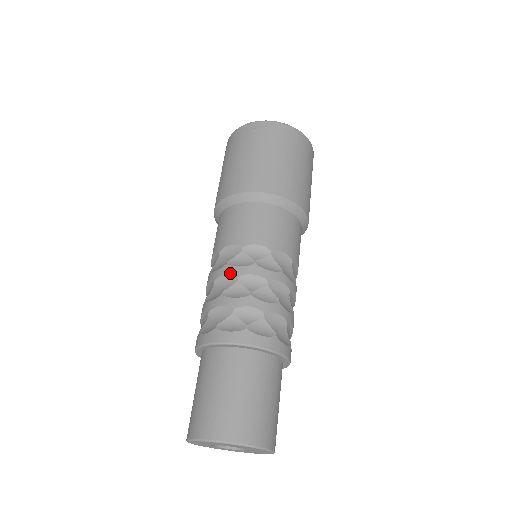
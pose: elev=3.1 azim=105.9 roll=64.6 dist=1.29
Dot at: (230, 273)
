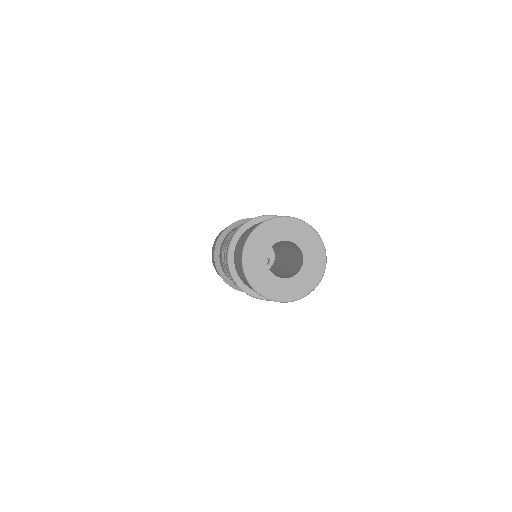
Dot at: occluded
